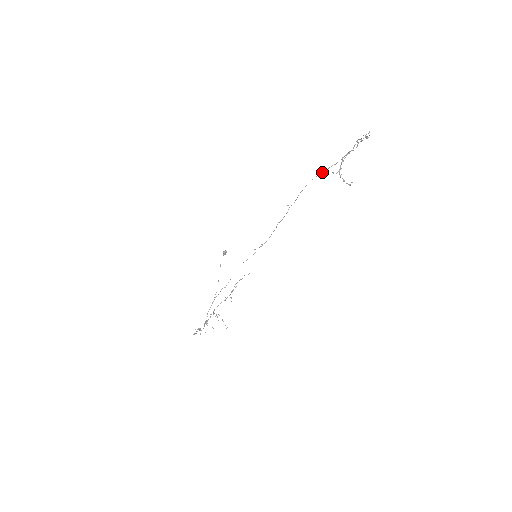
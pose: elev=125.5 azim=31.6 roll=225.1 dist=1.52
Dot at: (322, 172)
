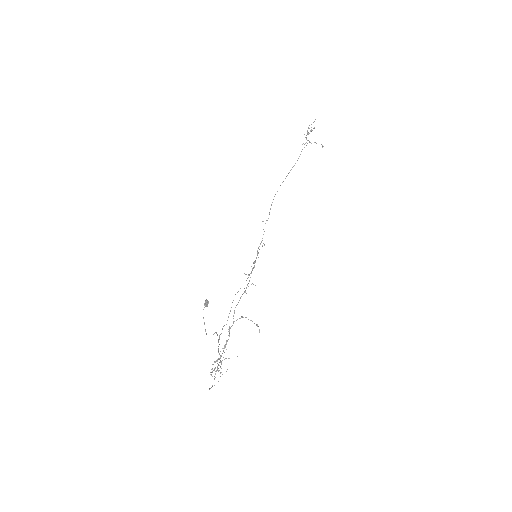
Dot at: (285, 178)
